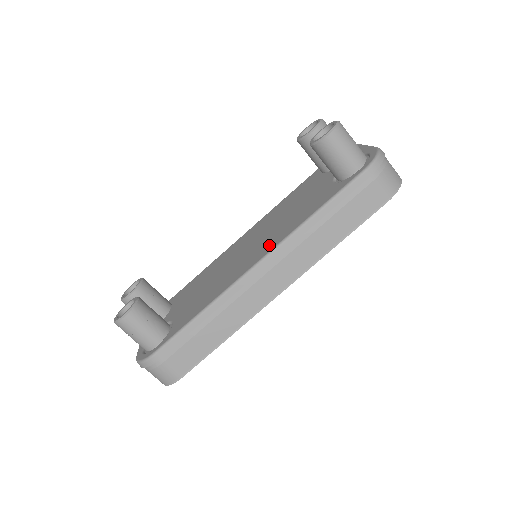
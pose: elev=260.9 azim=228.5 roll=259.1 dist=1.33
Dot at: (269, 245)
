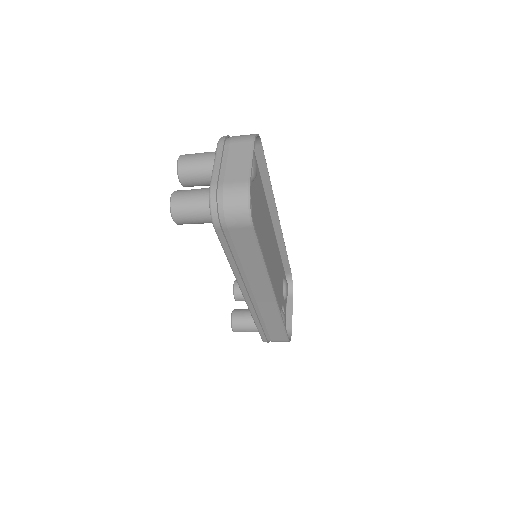
Dot at: occluded
